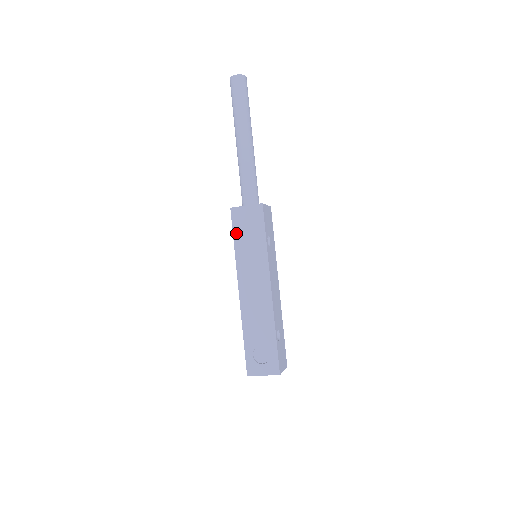
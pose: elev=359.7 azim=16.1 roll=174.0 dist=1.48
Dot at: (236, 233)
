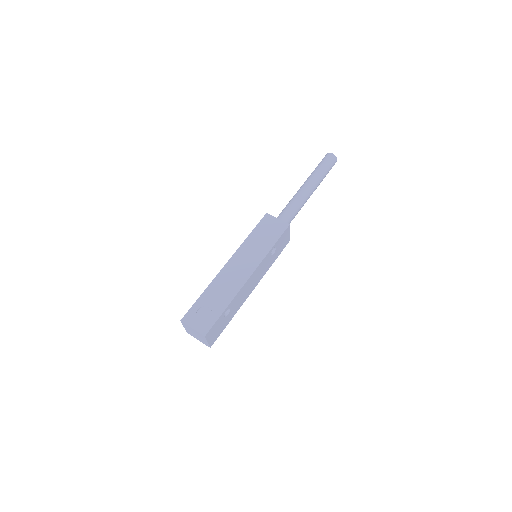
Dot at: (257, 229)
